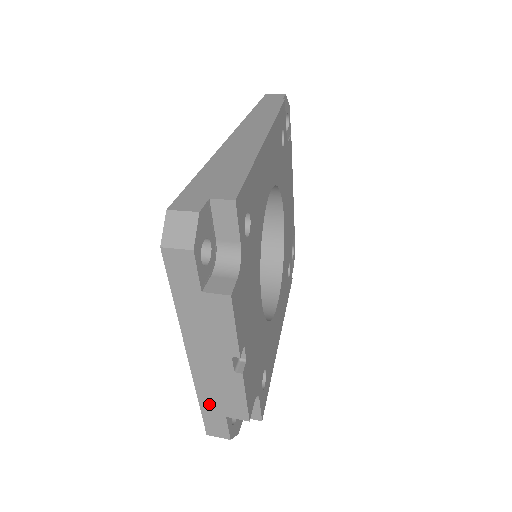
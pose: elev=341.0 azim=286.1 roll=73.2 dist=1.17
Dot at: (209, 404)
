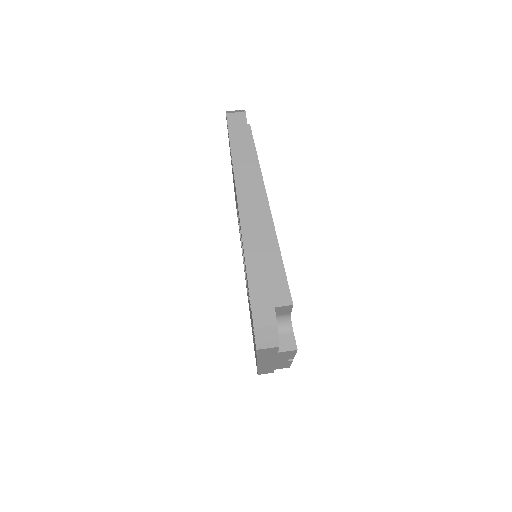
Dot at: occluded
